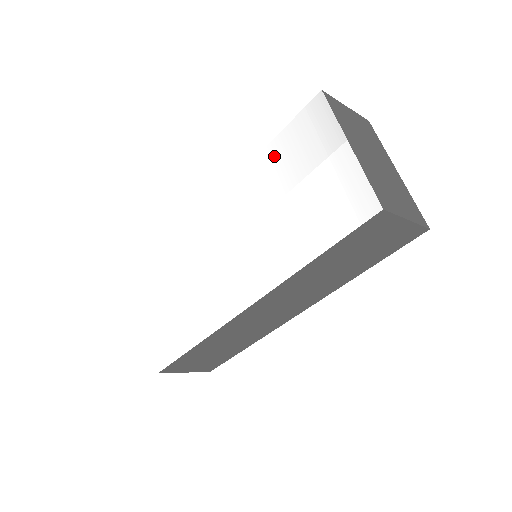
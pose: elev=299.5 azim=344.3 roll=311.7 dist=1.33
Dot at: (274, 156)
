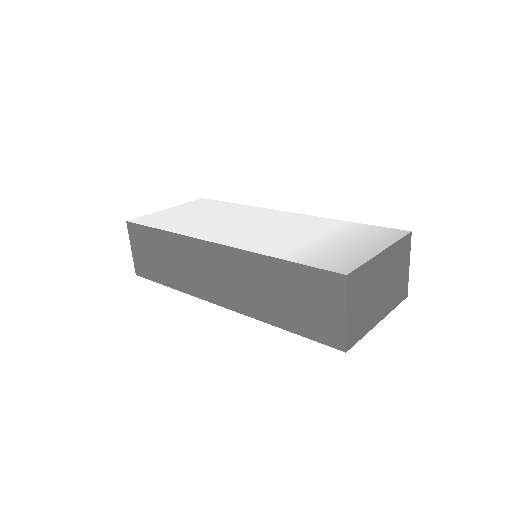
Dot at: (344, 225)
